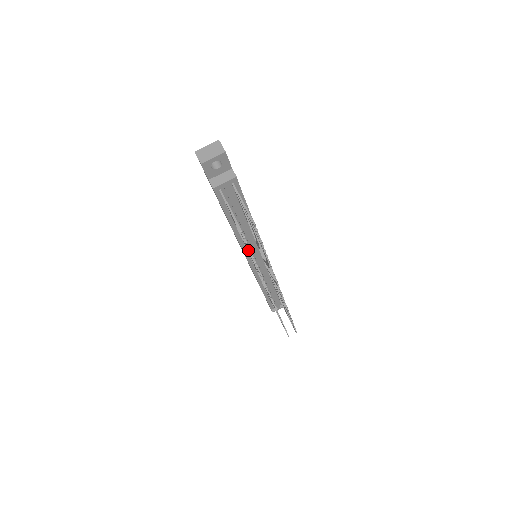
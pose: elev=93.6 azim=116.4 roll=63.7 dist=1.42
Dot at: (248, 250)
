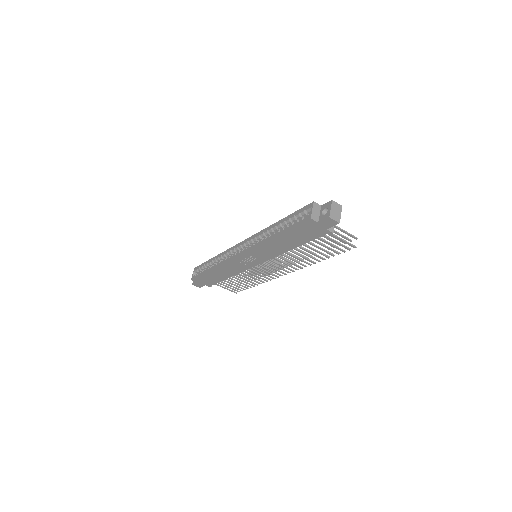
Dot at: (323, 255)
